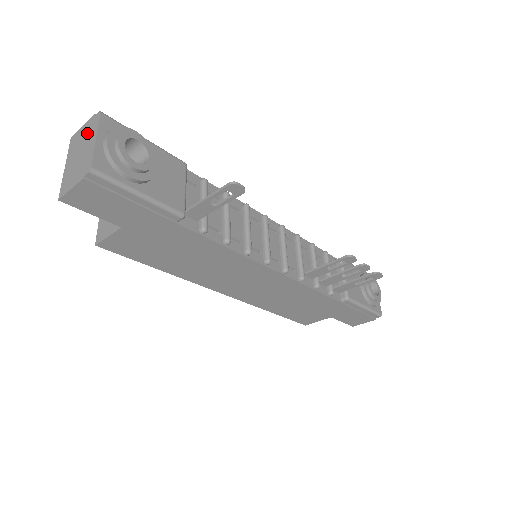
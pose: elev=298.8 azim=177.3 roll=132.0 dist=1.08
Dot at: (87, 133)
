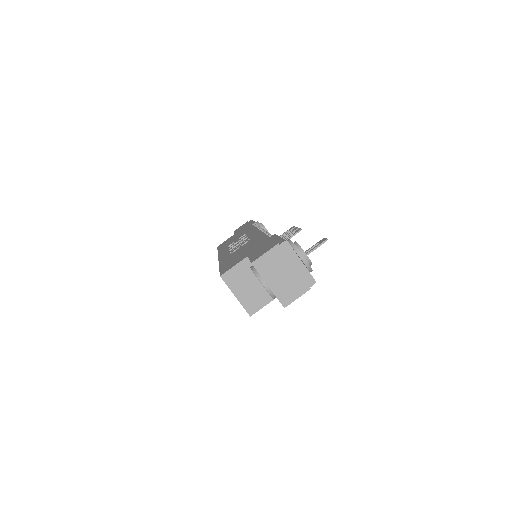
Dot at: (282, 258)
